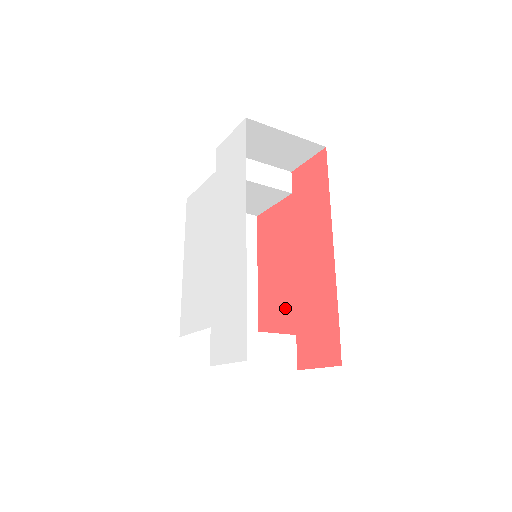
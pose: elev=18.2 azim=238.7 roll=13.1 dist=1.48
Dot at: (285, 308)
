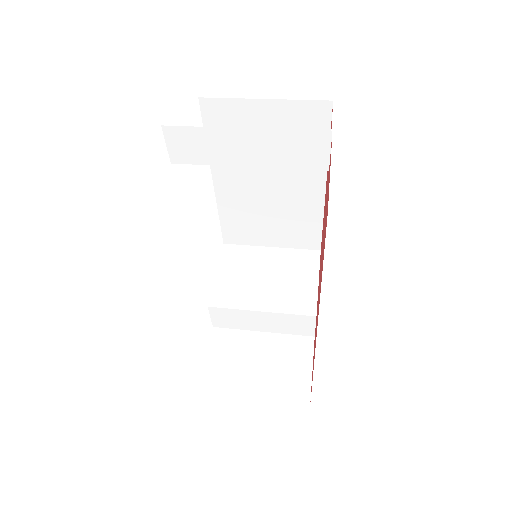
Dot at: occluded
